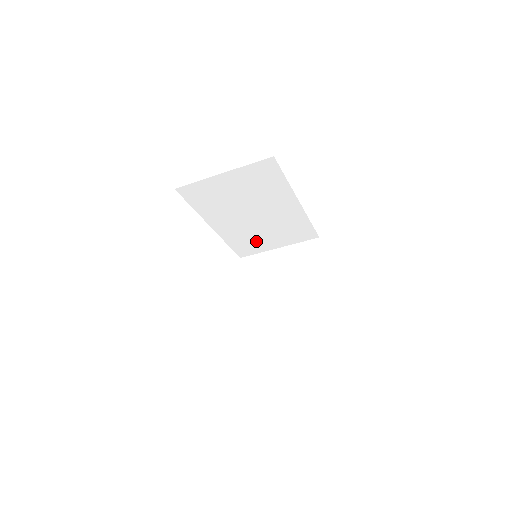
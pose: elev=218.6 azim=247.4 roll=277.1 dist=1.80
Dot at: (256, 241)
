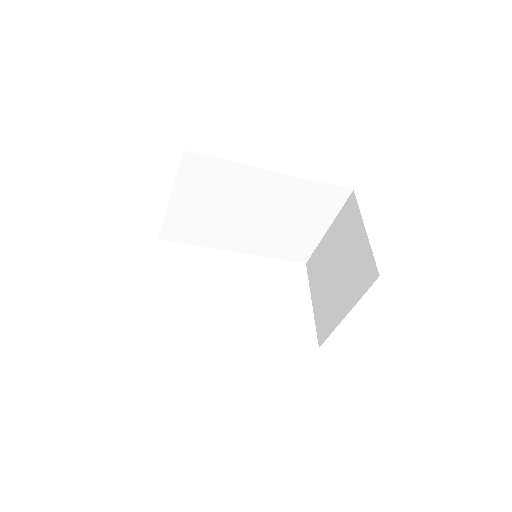
Dot at: (295, 238)
